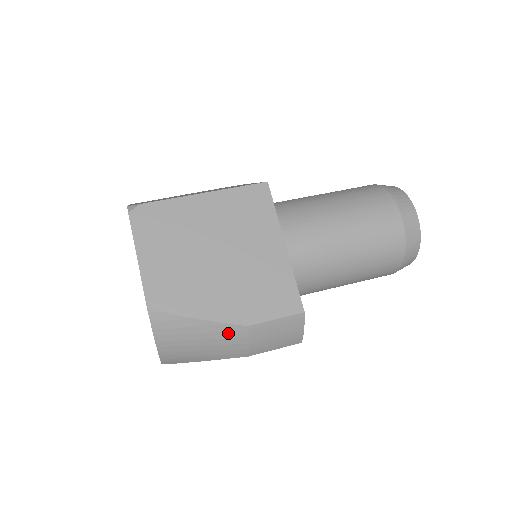
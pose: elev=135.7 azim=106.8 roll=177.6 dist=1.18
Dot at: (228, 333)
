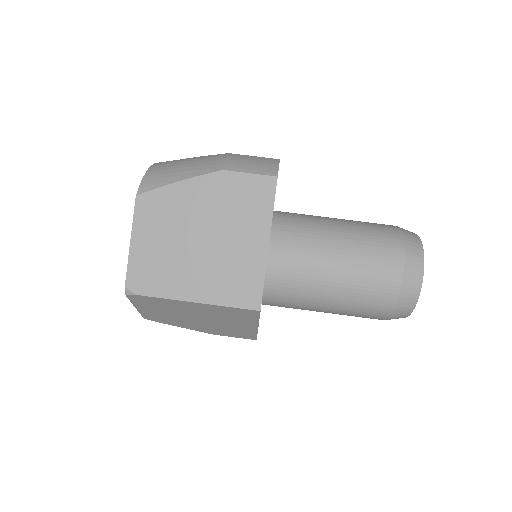
Dot at: occluded
